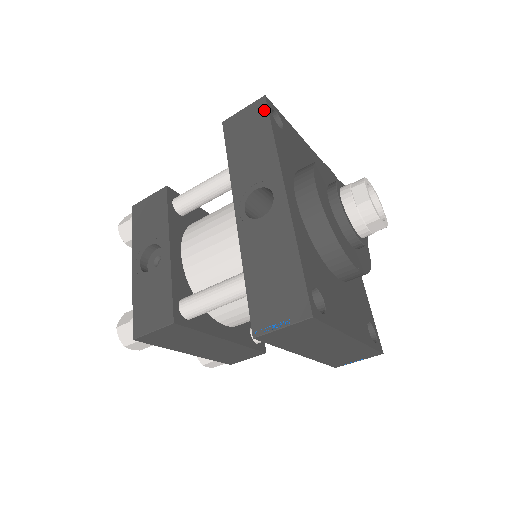
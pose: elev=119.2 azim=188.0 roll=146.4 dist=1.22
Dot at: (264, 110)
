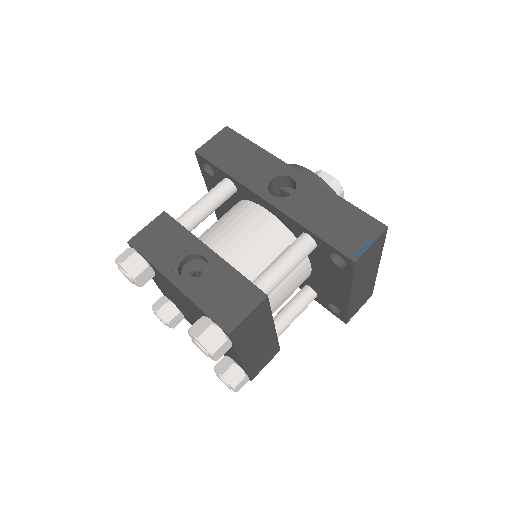
Dot at: (234, 134)
